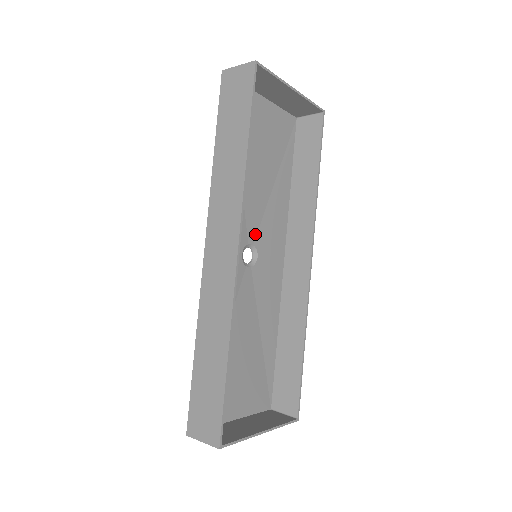
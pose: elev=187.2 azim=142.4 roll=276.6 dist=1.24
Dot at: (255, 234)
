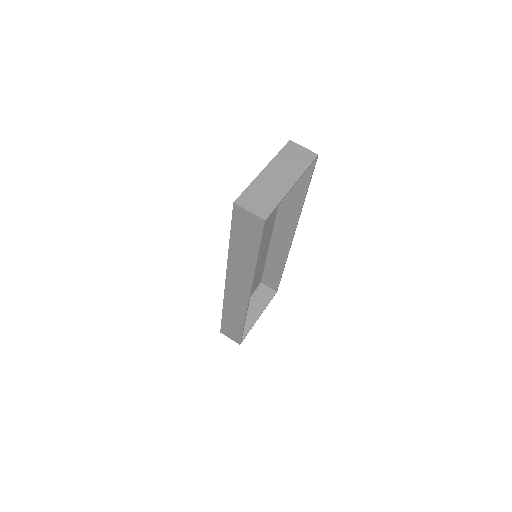
Dot at: occluded
